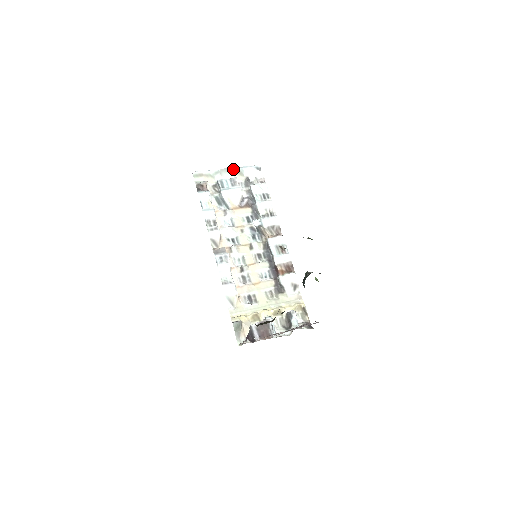
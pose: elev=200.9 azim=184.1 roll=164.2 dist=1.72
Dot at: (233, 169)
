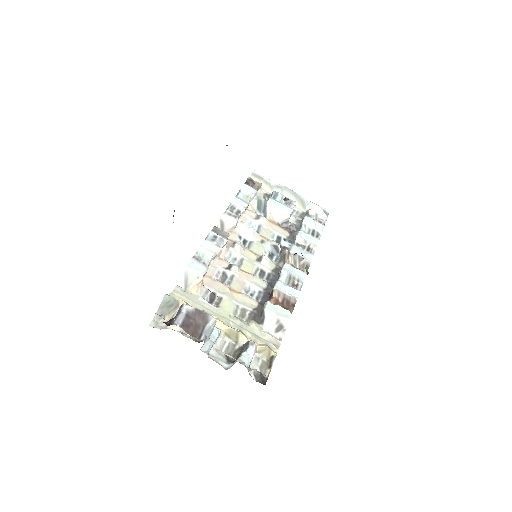
Dot at: (298, 195)
